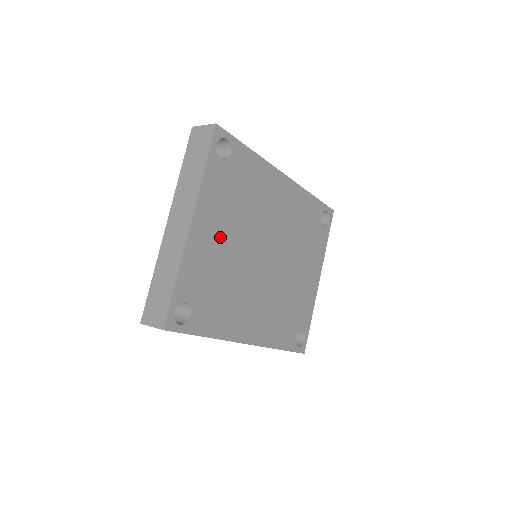
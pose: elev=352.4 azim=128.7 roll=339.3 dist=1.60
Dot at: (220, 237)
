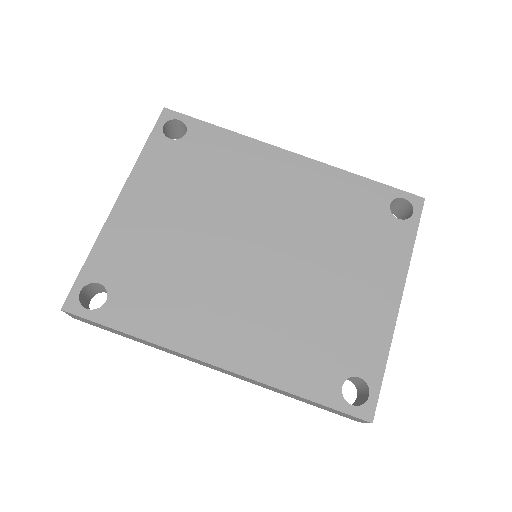
Dot at: (164, 217)
